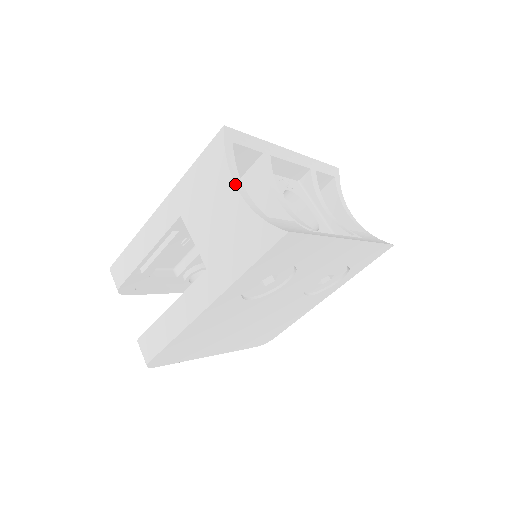
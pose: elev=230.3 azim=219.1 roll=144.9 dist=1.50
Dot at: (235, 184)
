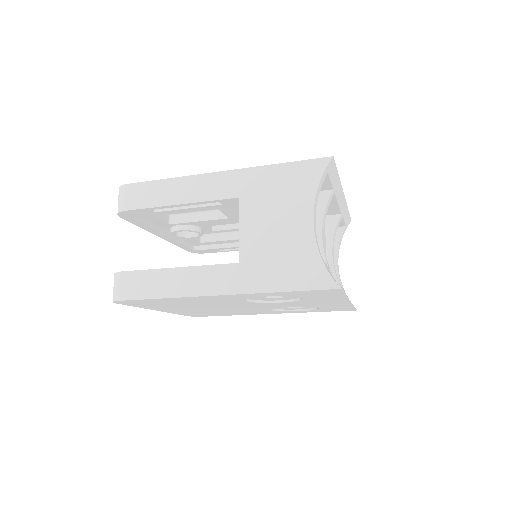
Dot at: (314, 213)
